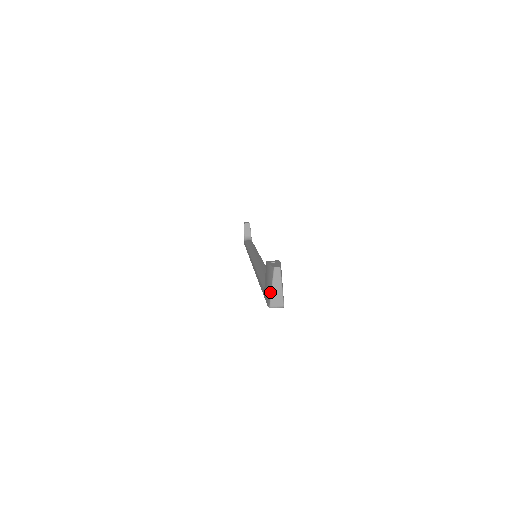
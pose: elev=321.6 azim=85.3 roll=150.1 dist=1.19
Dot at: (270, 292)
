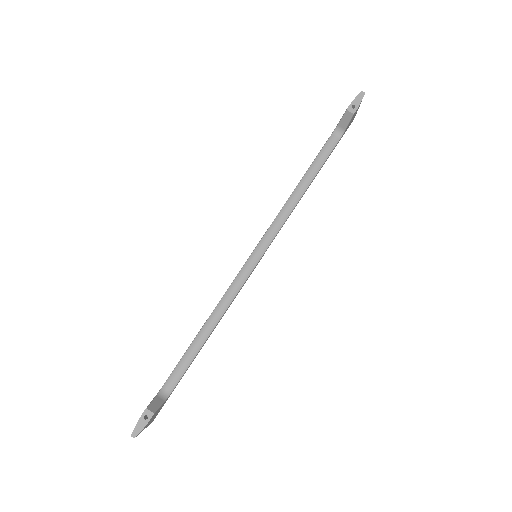
Dot at: occluded
